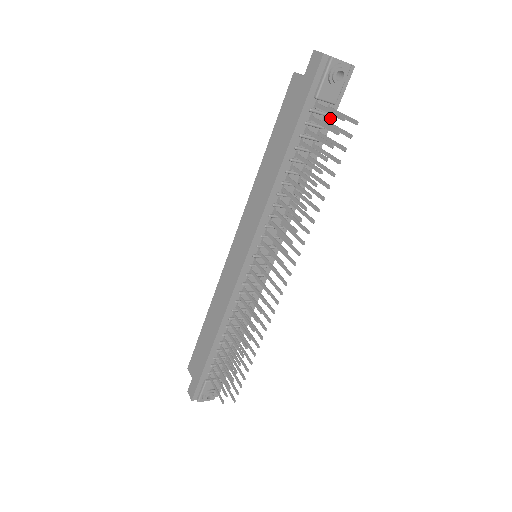
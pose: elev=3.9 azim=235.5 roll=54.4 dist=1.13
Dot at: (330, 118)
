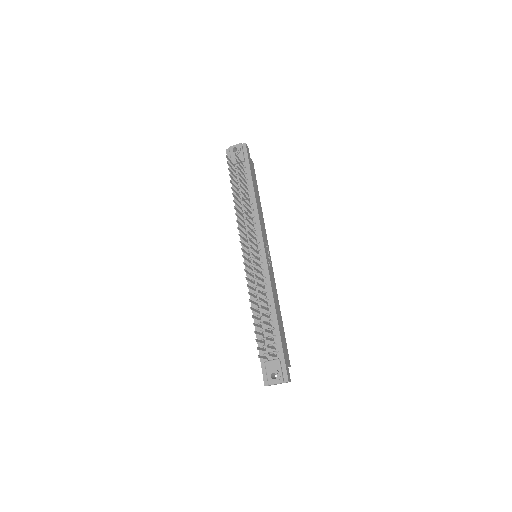
Dot at: (248, 167)
